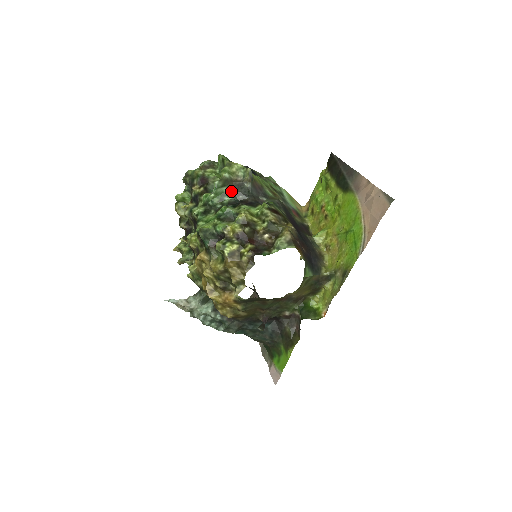
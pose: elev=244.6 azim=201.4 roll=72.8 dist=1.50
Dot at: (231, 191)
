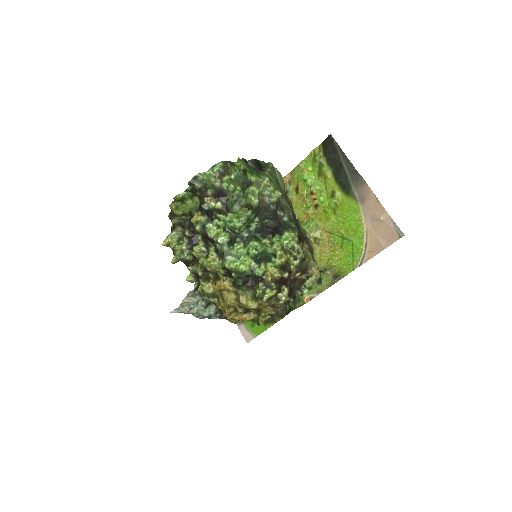
Dot at: (257, 215)
